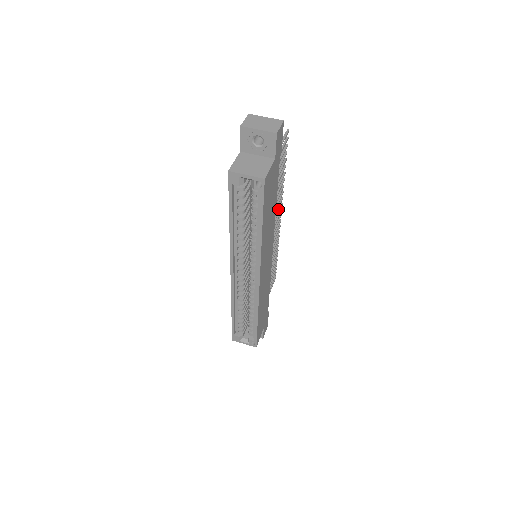
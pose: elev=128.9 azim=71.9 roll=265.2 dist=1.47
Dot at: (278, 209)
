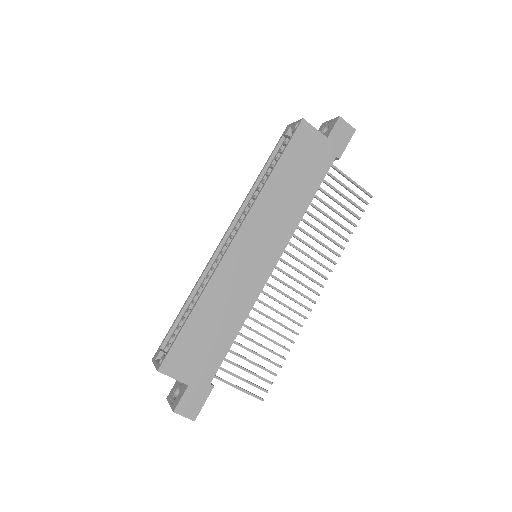
Dot at: occluded
